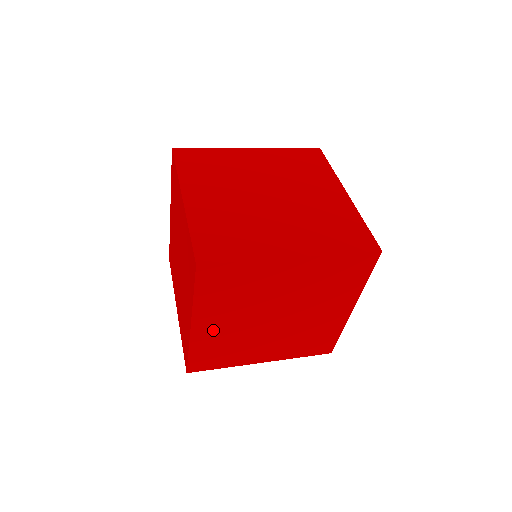
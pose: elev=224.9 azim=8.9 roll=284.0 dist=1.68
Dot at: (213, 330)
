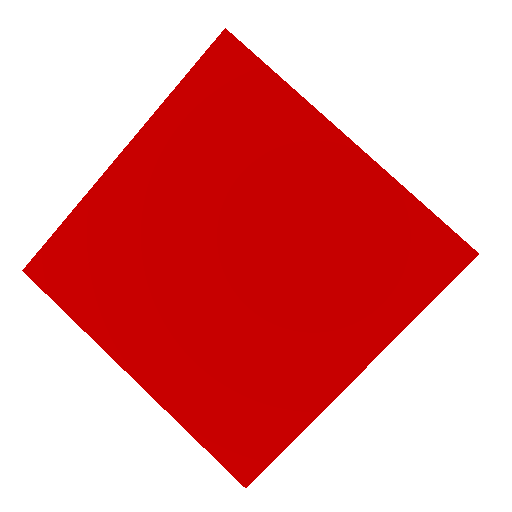
Dot at: occluded
